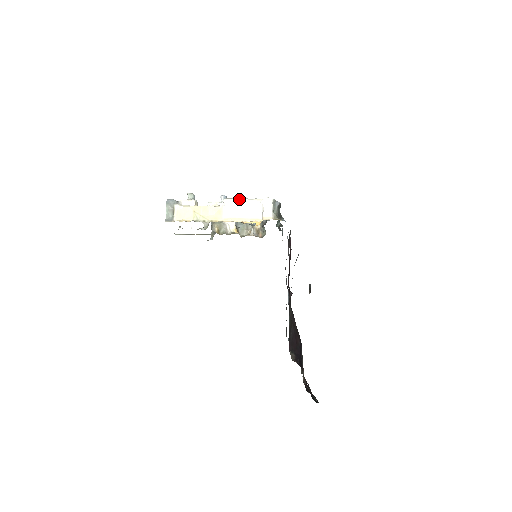
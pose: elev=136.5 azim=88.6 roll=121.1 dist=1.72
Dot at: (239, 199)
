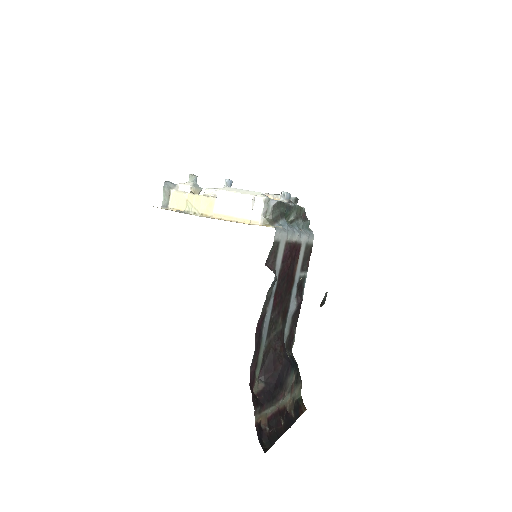
Dot at: (232, 192)
